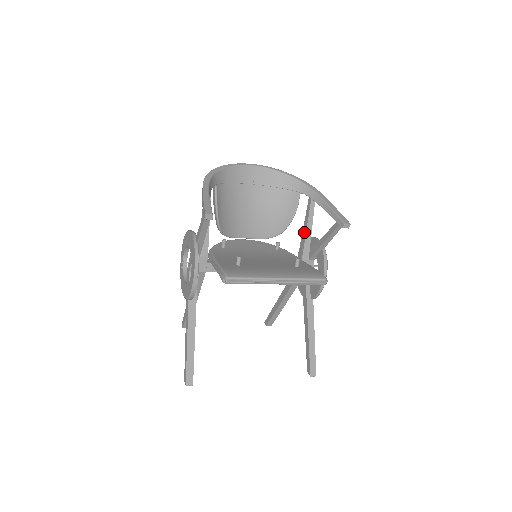
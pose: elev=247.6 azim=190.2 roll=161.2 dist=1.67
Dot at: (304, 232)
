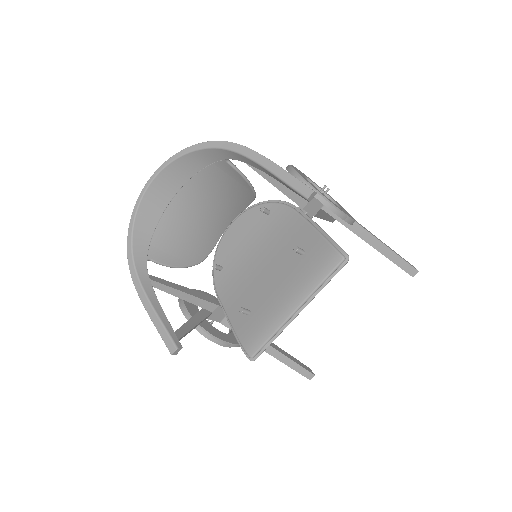
Dot at: occluded
